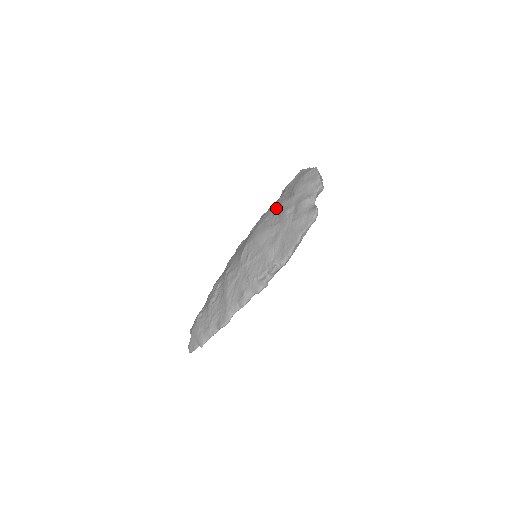
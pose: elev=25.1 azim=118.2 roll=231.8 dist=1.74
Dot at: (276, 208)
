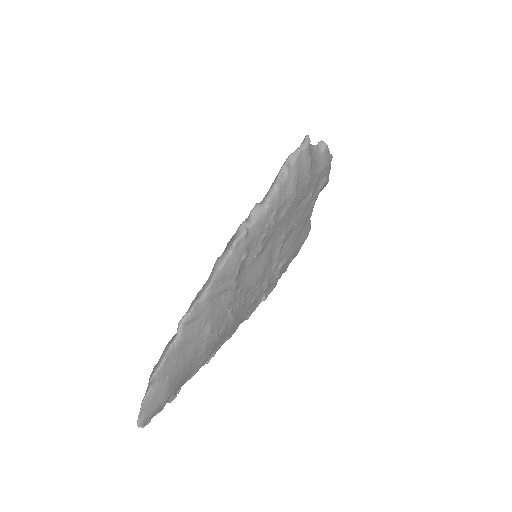
Dot at: occluded
